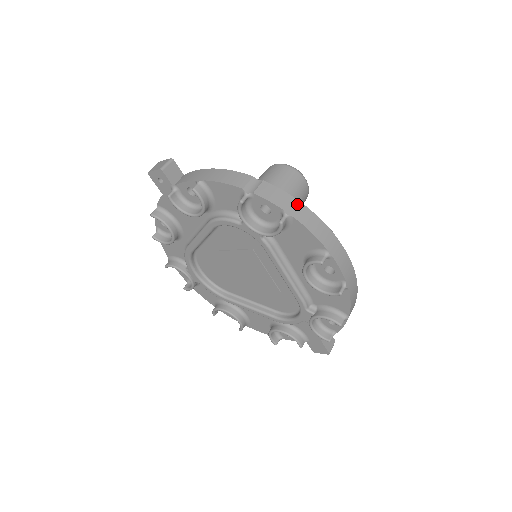
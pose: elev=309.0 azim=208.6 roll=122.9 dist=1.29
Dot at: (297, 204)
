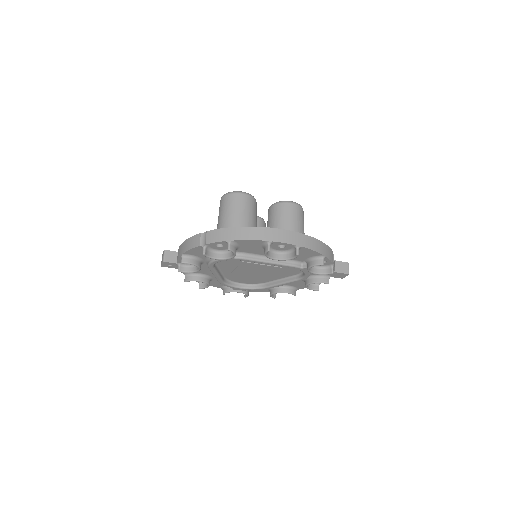
Dot at: (231, 230)
